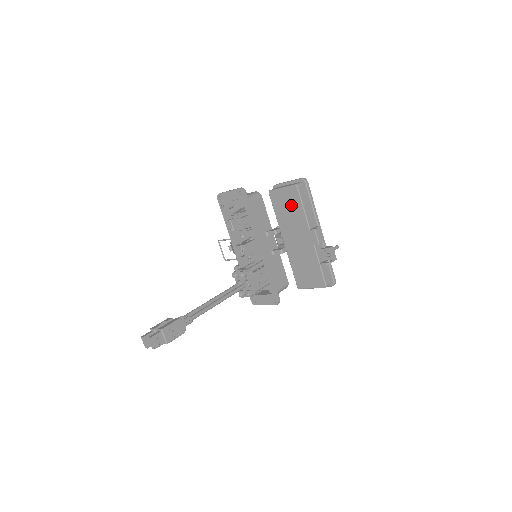
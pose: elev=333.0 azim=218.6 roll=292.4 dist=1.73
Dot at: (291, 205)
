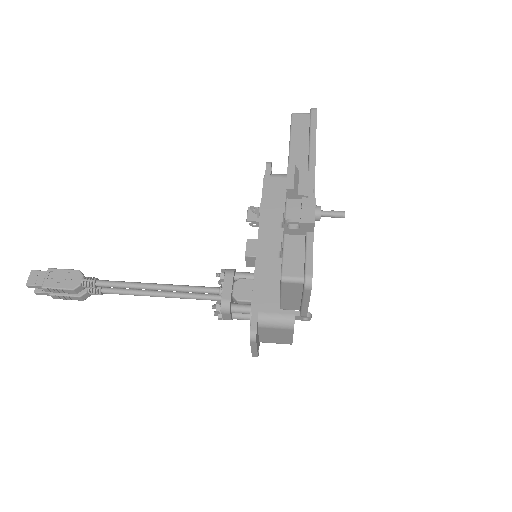
Dot at: occluded
